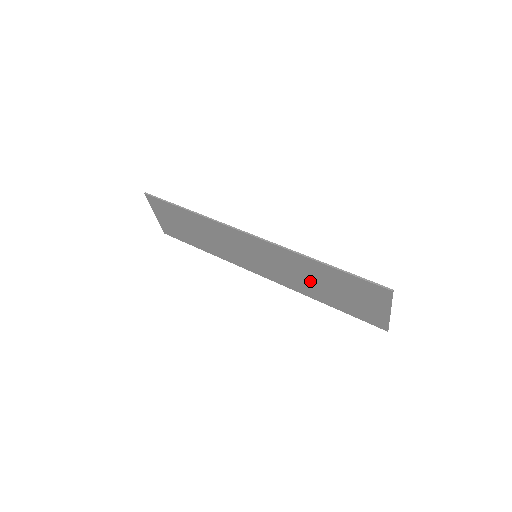
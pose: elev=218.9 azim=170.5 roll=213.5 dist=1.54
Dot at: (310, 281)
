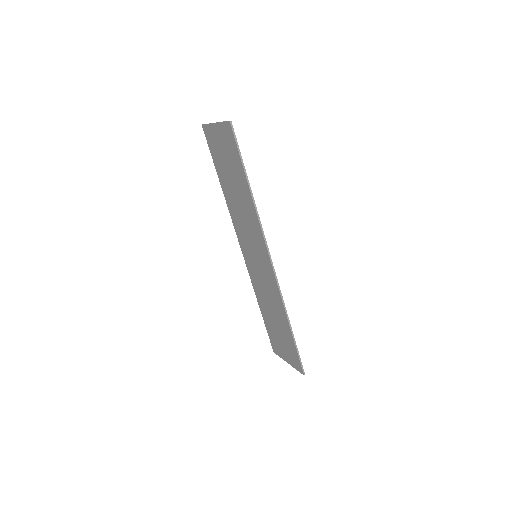
Dot at: (269, 305)
